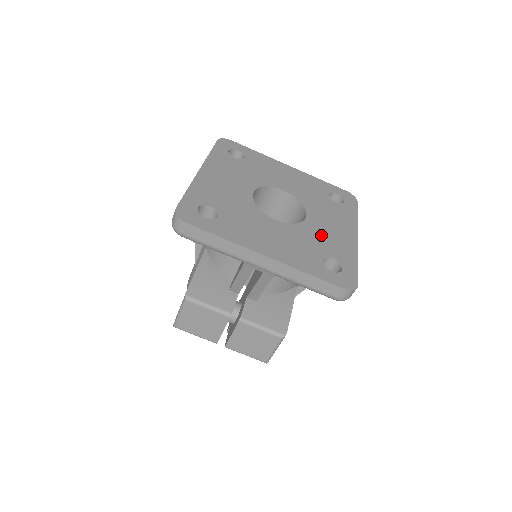
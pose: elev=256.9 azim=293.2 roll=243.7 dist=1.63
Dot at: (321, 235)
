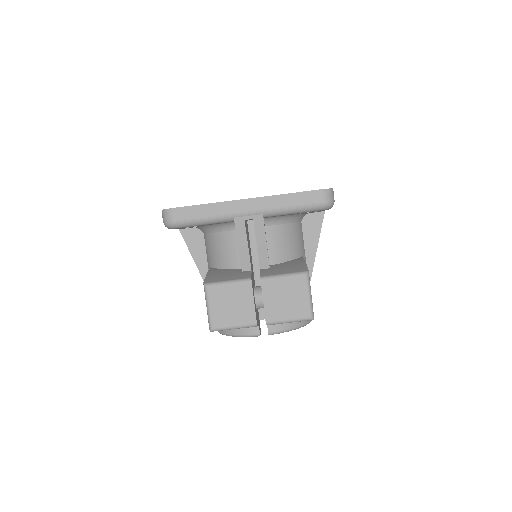
Dot at: occluded
